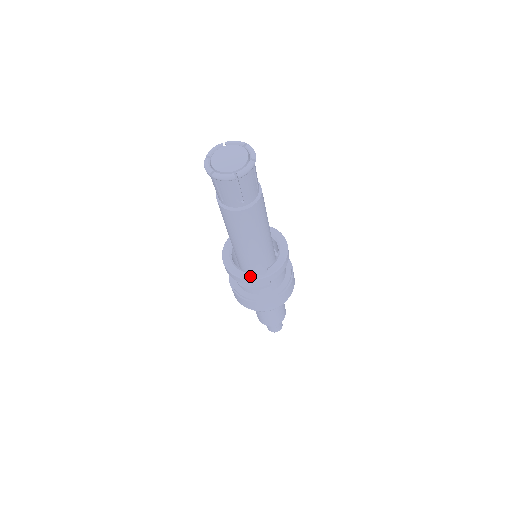
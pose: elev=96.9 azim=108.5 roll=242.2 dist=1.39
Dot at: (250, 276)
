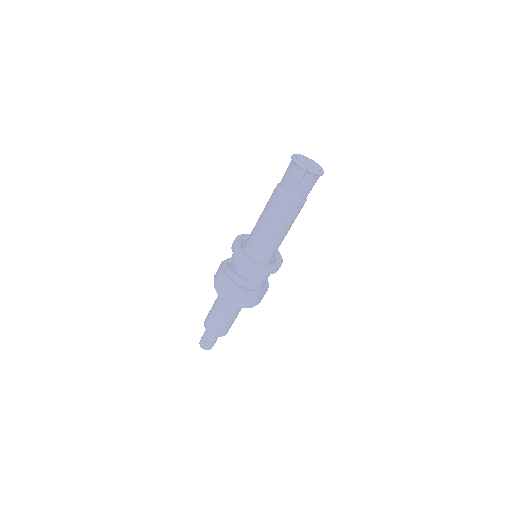
Dot at: (247, 255)
